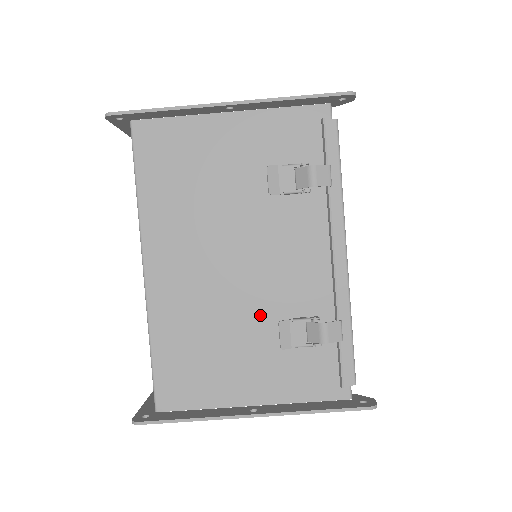
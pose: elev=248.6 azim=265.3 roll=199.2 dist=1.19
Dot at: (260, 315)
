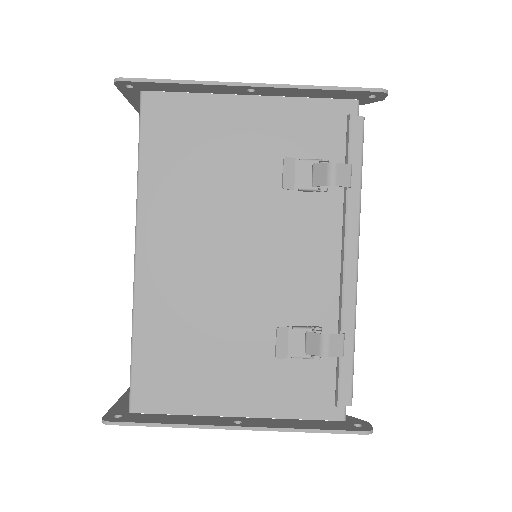
Dot at: (257, 318)
